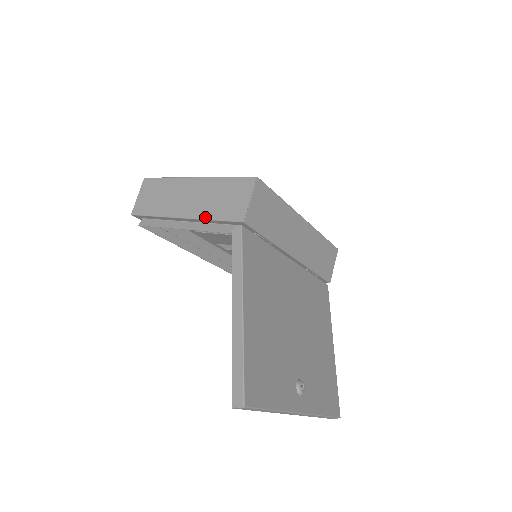
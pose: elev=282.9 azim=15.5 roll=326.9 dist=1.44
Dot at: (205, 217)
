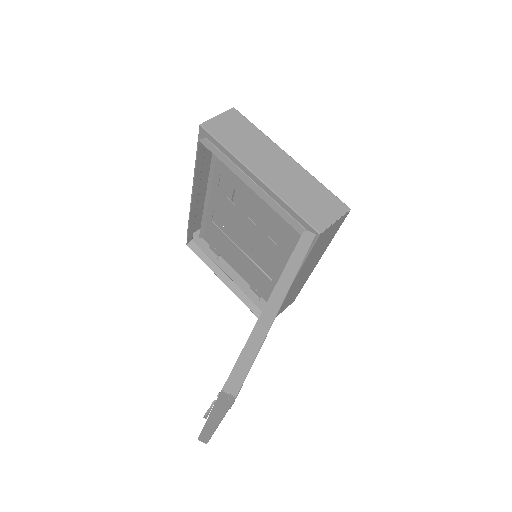
Dot at: (283, 197)
